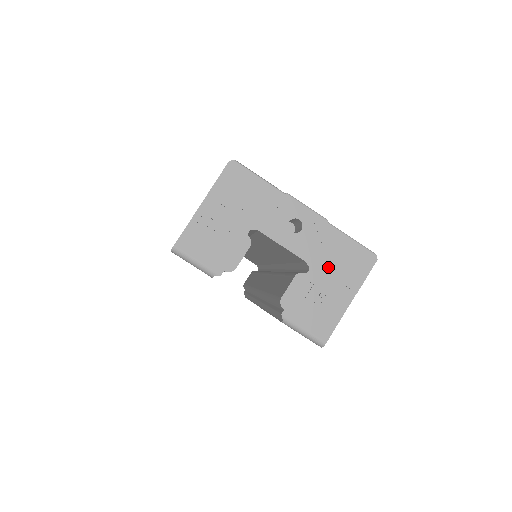
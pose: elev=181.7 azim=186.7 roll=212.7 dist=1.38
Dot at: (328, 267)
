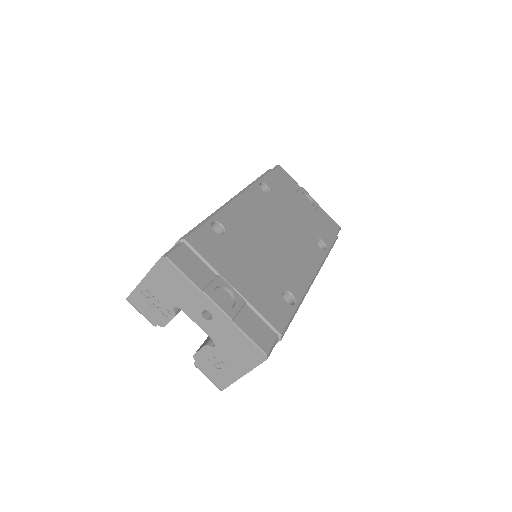
Dot at: (229, 349)
